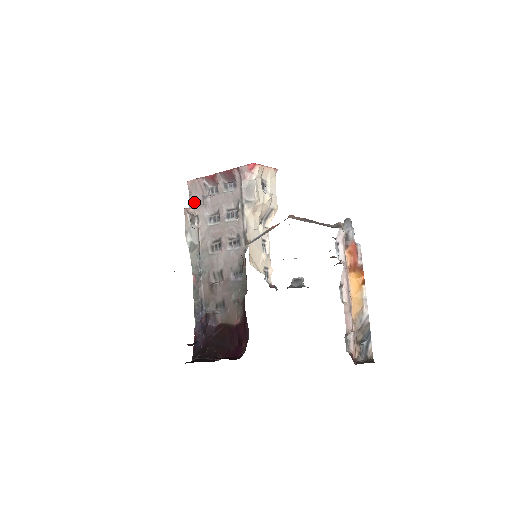
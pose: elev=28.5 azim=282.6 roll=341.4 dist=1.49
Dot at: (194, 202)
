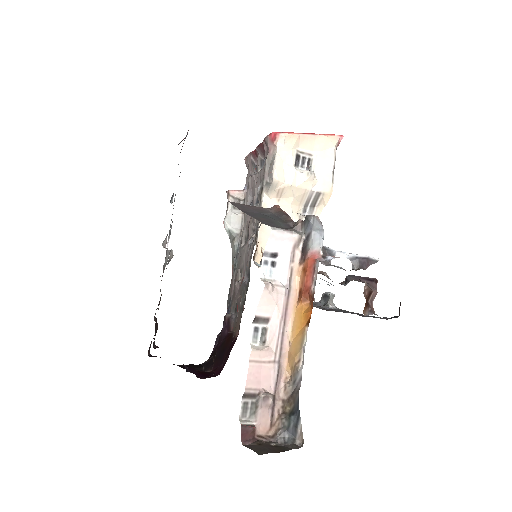
Dot at: (247, 183)
